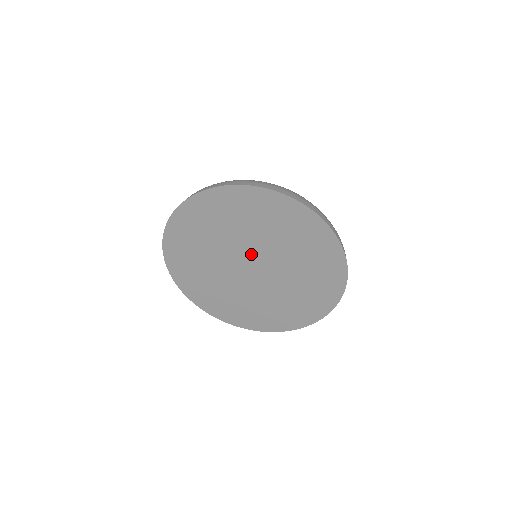
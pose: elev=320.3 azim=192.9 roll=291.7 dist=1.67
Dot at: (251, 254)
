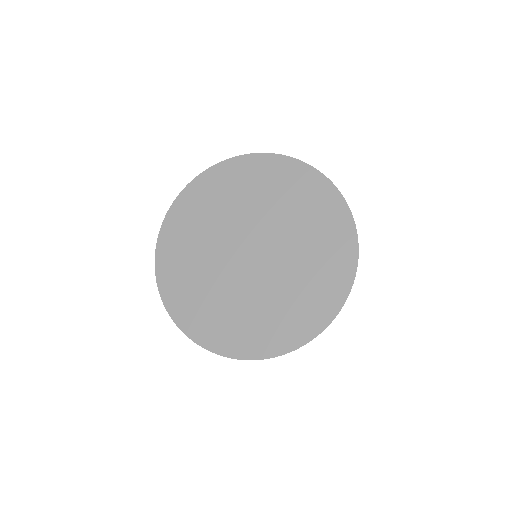
Dot at: (251, 233)
